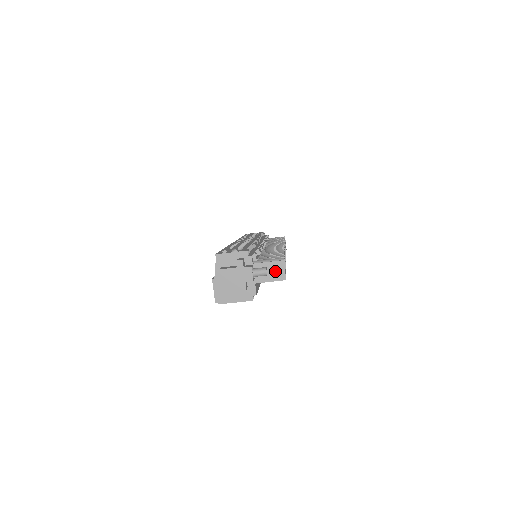
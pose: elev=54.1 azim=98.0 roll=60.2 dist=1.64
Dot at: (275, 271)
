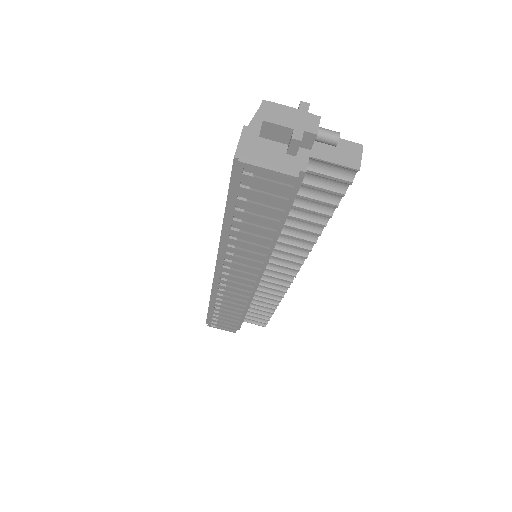
Dot at: (346, 153)
